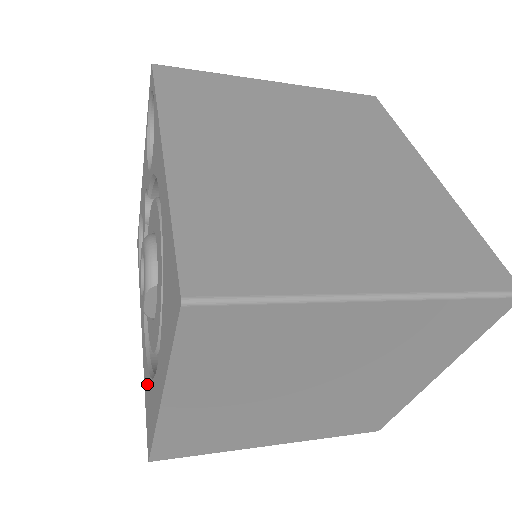
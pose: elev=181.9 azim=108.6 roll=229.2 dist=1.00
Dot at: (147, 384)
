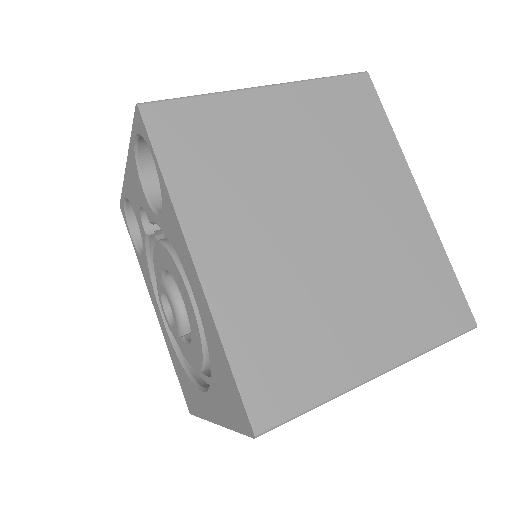
Dot at: (178, 366)
